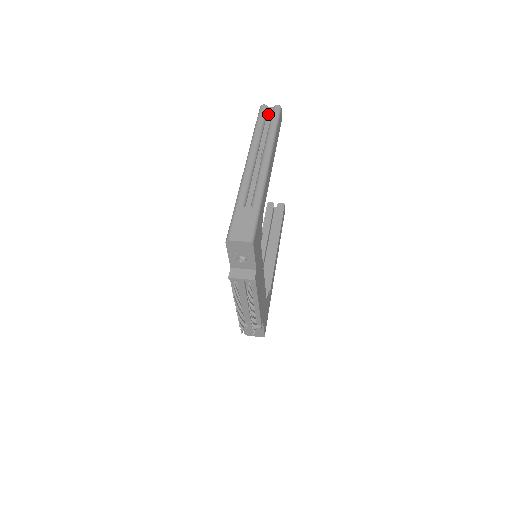
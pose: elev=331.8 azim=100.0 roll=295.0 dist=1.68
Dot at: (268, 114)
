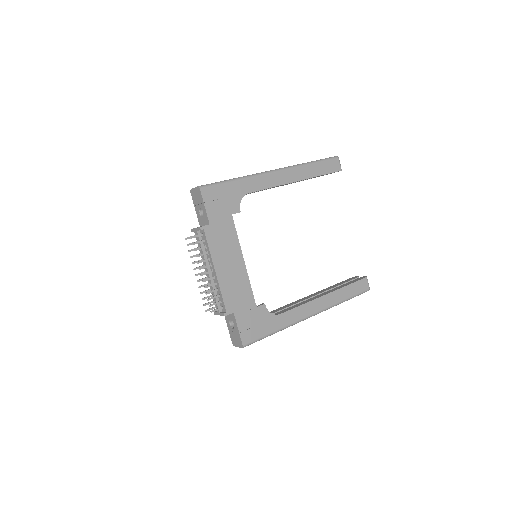
Dot at: occluded
